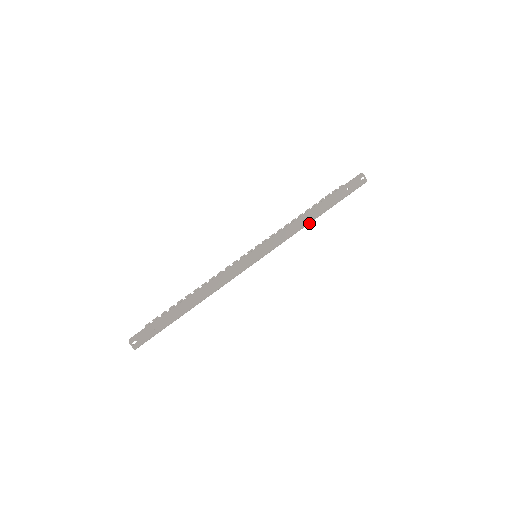
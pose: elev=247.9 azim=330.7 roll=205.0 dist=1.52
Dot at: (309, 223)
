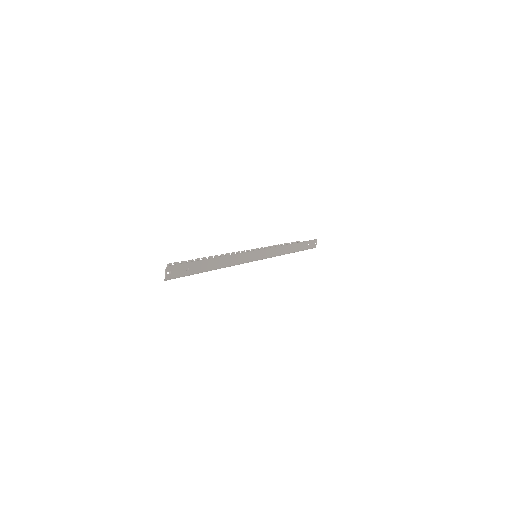
Dot at: (288, 253)
